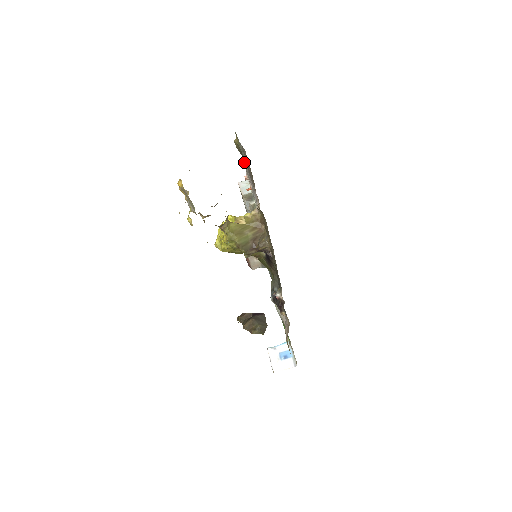
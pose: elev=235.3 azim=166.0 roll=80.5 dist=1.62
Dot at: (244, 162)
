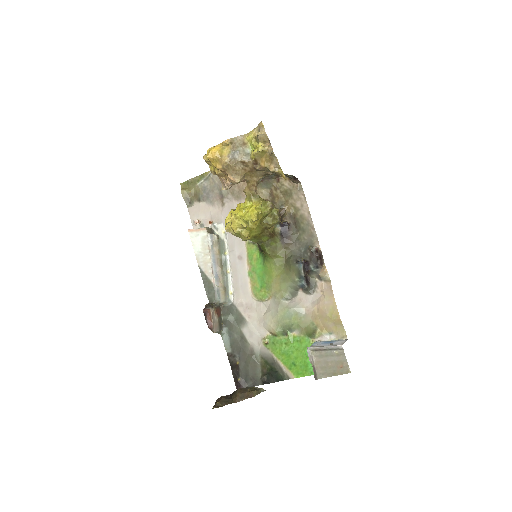
Dot at: (195, 206)
